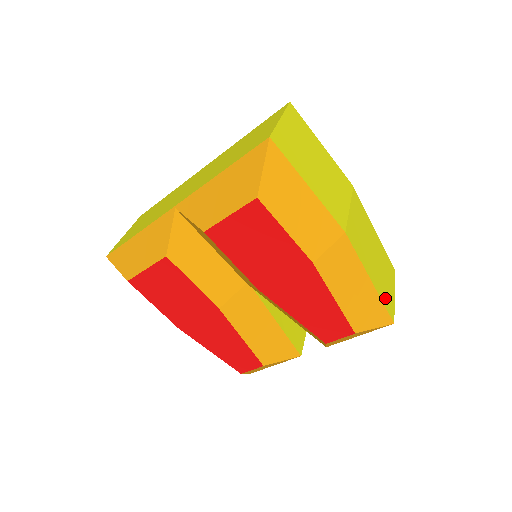
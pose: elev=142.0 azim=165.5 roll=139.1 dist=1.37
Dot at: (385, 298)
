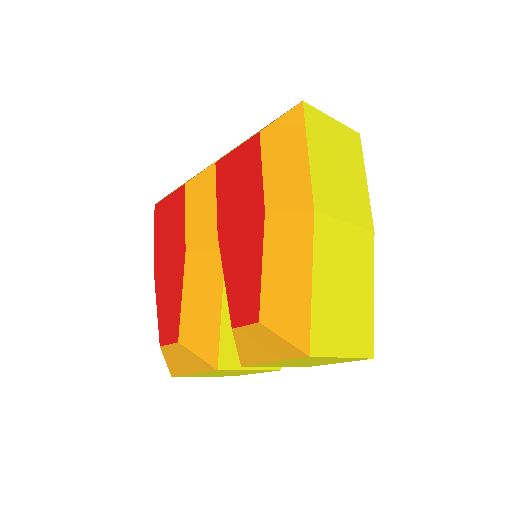
Dot at: (320, 325)
